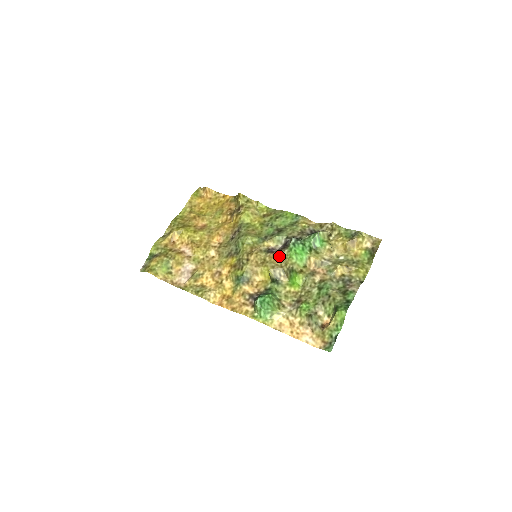
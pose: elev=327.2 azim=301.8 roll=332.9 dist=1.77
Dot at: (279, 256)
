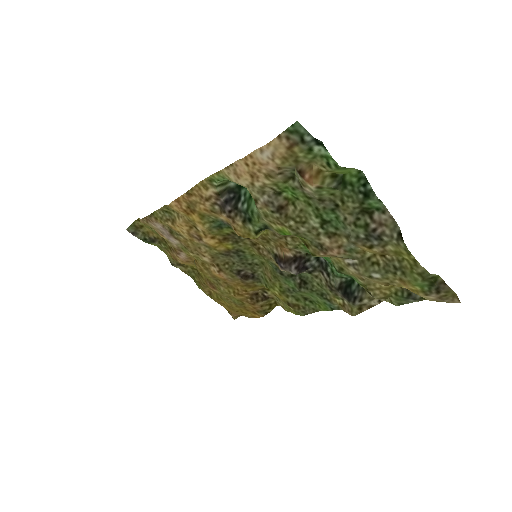
Dot at: (289, 248)
